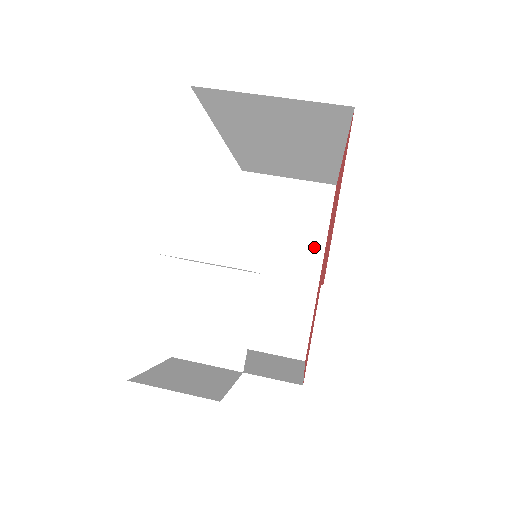
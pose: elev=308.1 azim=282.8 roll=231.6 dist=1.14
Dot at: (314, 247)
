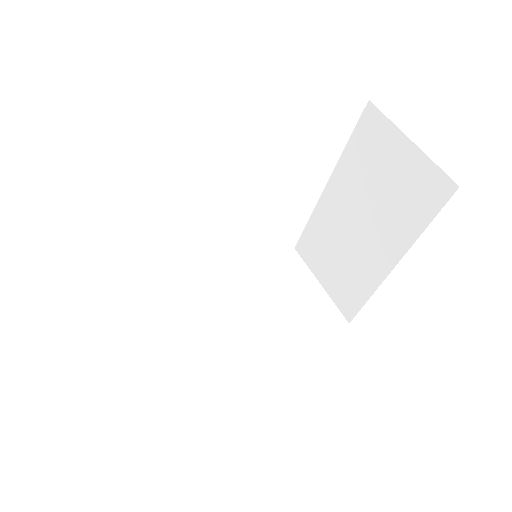
Dot at: (399, 240)
